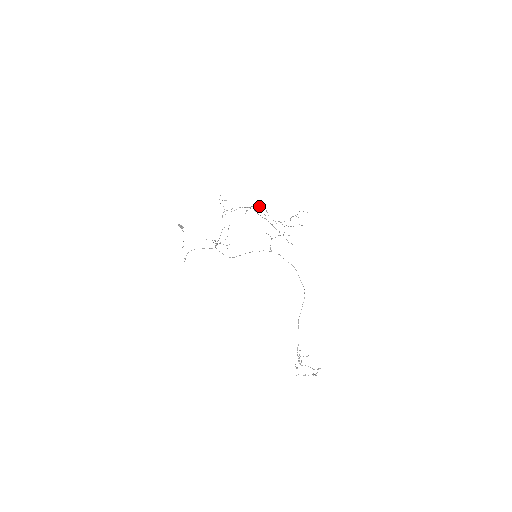
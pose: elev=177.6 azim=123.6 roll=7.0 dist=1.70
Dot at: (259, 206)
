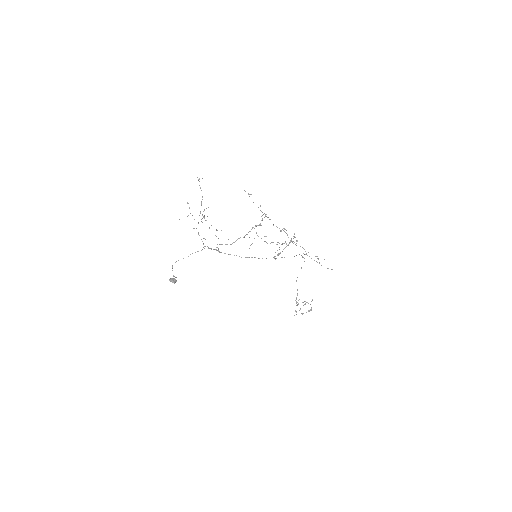
Dot at: occluded
